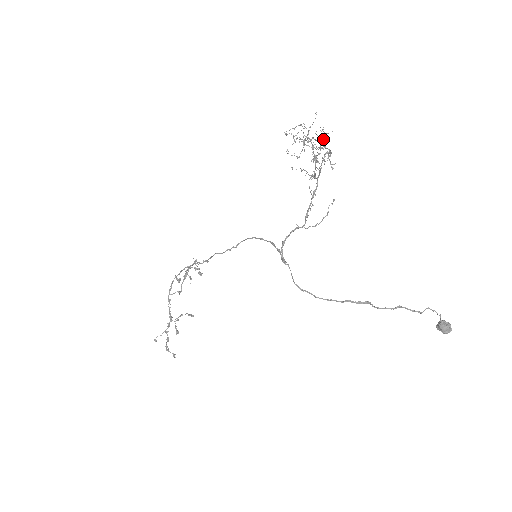
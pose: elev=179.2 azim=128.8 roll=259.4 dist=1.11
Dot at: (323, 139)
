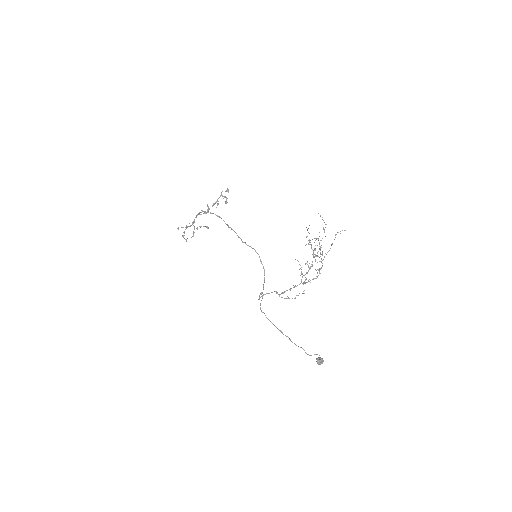
Dot at: (324, 256)
